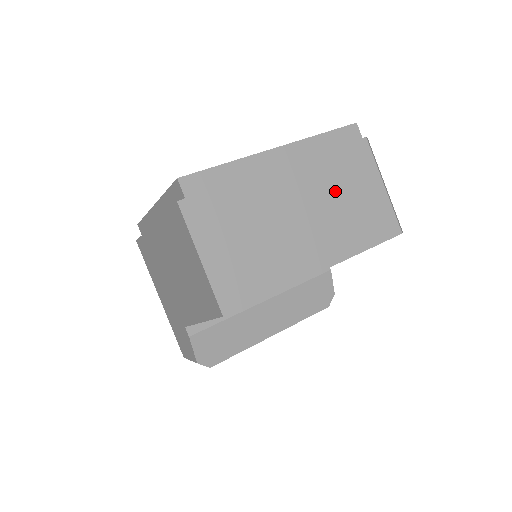
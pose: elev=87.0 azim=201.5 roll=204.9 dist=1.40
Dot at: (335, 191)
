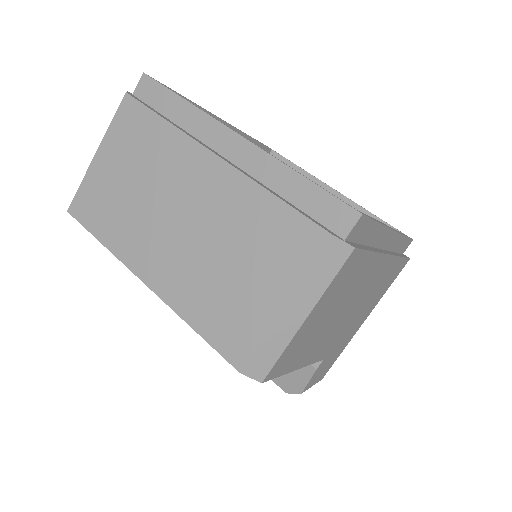
Dot at: (226, 236)
